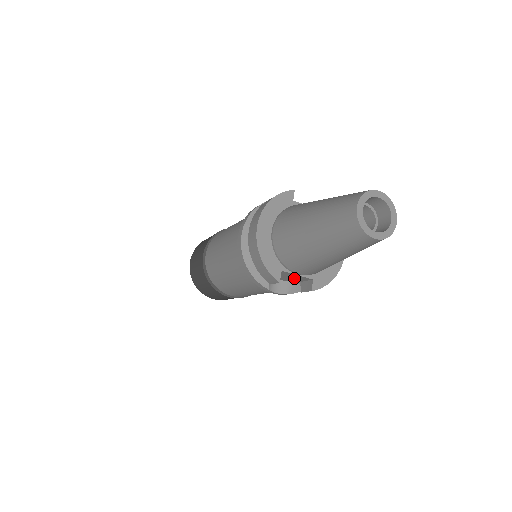
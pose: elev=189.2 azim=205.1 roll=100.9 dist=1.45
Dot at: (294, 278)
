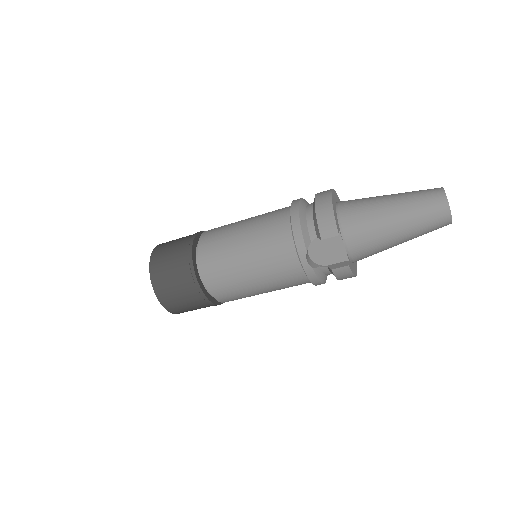
Dot at: (331, 254)
